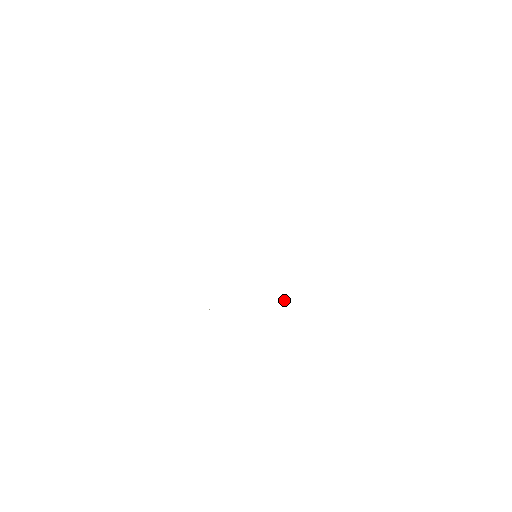
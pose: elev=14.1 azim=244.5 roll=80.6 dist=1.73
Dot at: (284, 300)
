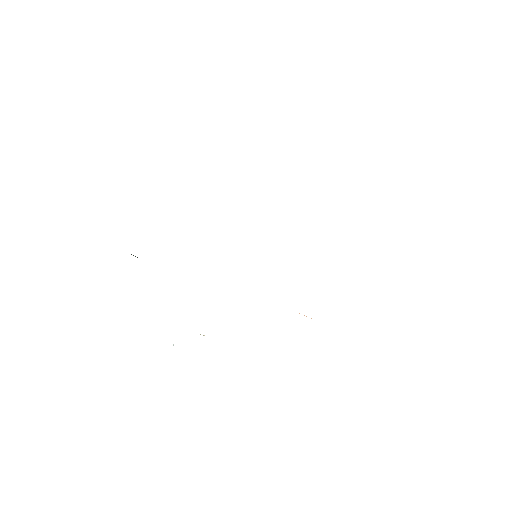
Dot at: occluded
